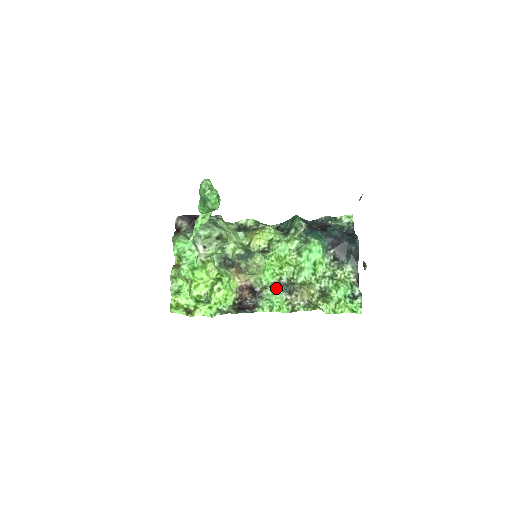
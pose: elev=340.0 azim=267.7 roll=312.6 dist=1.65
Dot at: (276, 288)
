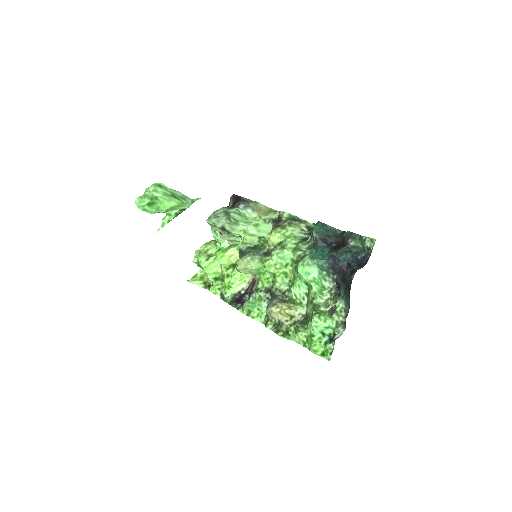
Dot at: (266, 294)
